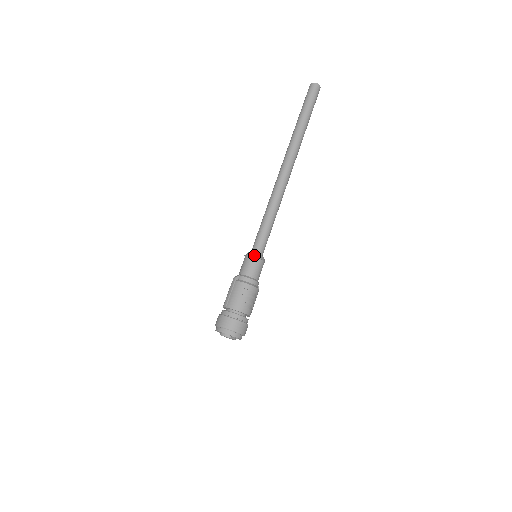
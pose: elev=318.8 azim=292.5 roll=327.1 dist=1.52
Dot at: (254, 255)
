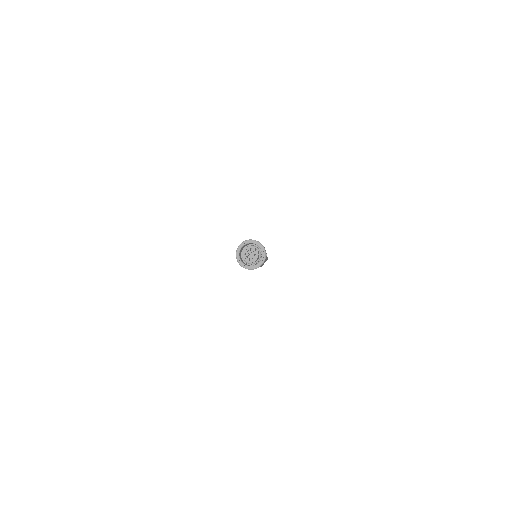
Dot at: occluded
